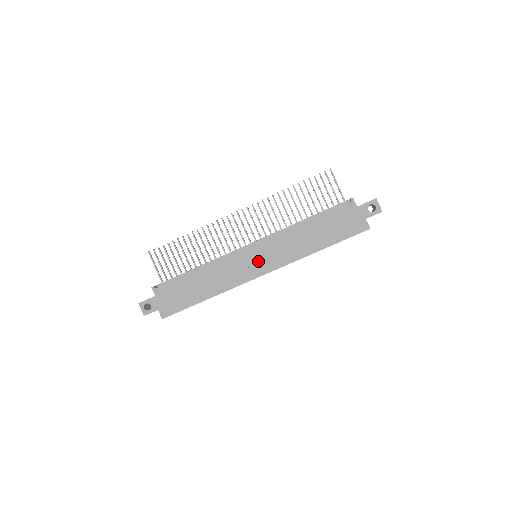
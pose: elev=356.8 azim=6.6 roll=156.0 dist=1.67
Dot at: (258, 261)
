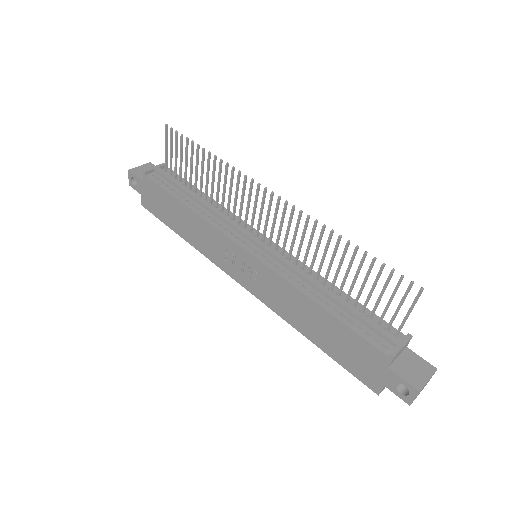
Dot at: (245, 270)
